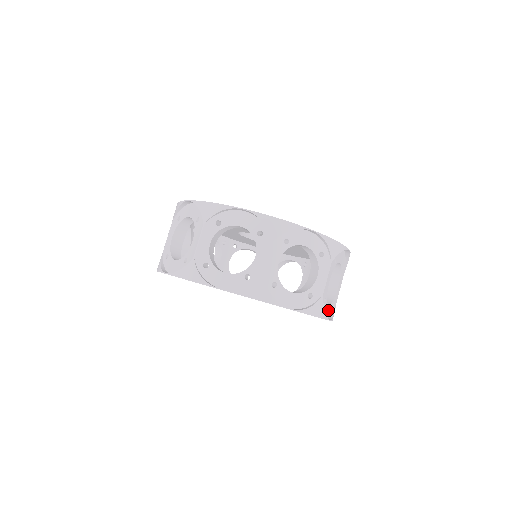
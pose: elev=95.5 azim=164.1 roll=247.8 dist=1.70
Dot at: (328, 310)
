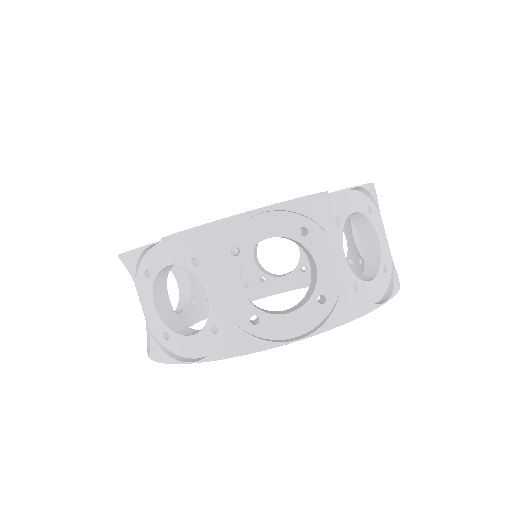
Dot at: occluded
